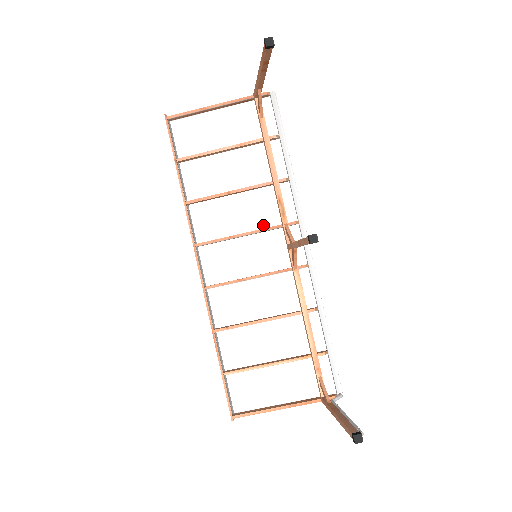
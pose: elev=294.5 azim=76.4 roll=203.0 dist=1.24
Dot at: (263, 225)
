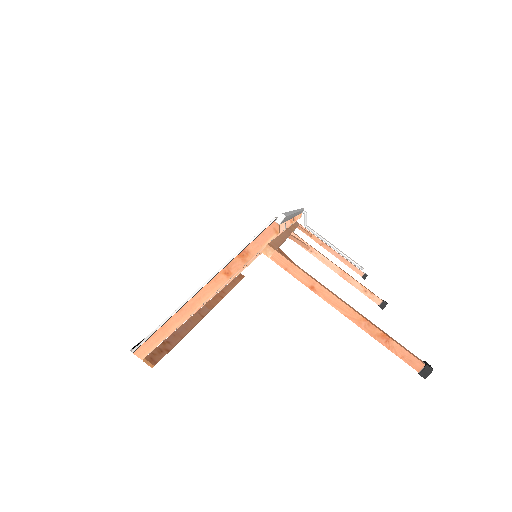
Dot at: occluded
